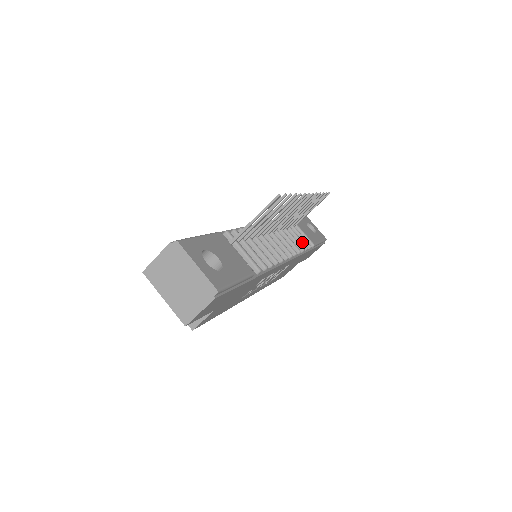
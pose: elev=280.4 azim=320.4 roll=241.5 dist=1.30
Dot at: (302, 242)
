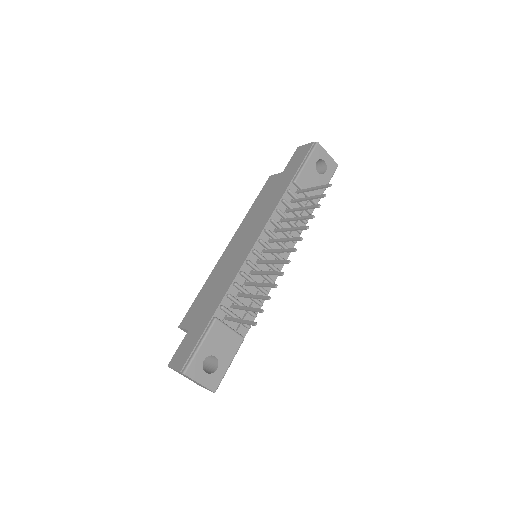
Dot at: occluded
